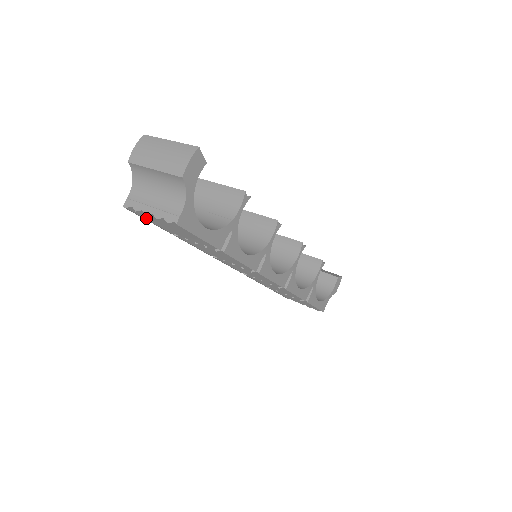
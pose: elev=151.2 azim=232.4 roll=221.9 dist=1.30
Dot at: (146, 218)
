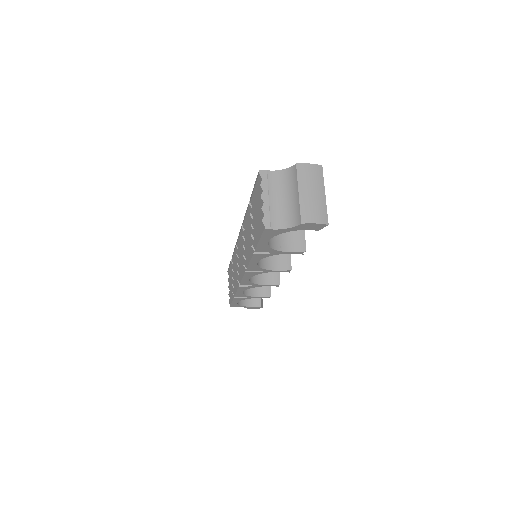
Dot at: (256, 186)
